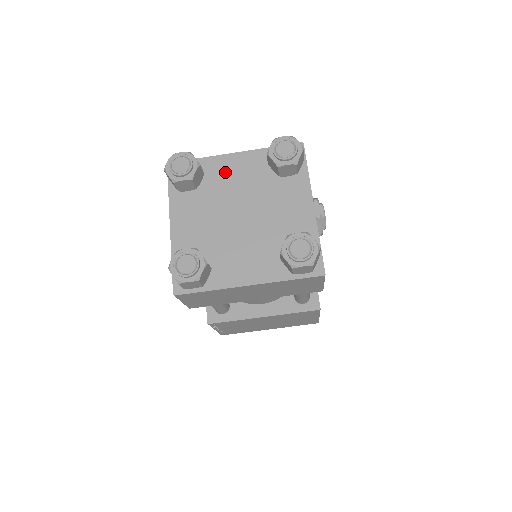
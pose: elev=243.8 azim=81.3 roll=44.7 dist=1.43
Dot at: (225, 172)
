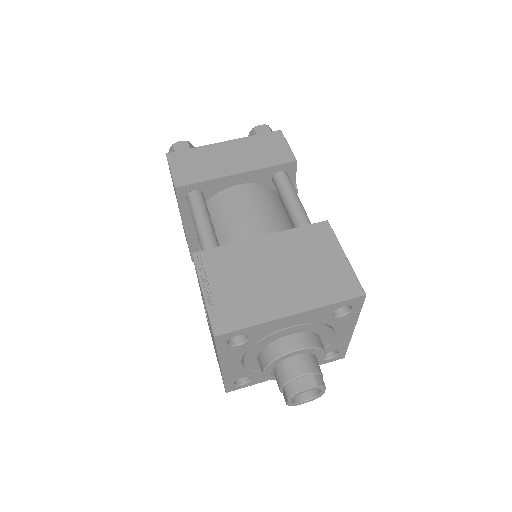
Dot at: occluded
